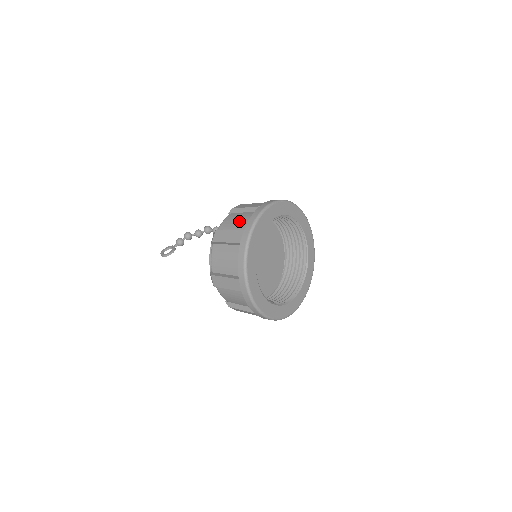
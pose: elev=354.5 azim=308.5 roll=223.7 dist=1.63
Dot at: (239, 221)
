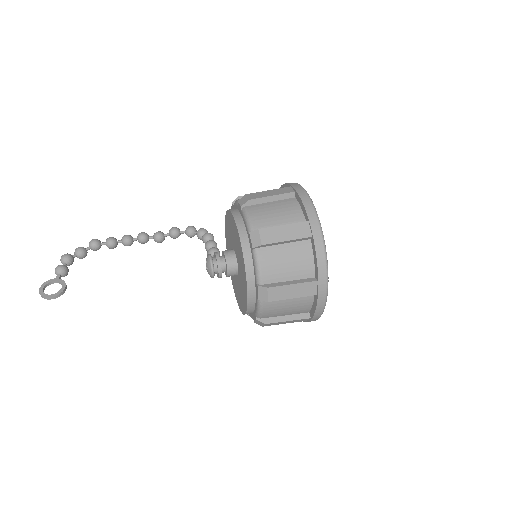
Dot at: (279, 213)
